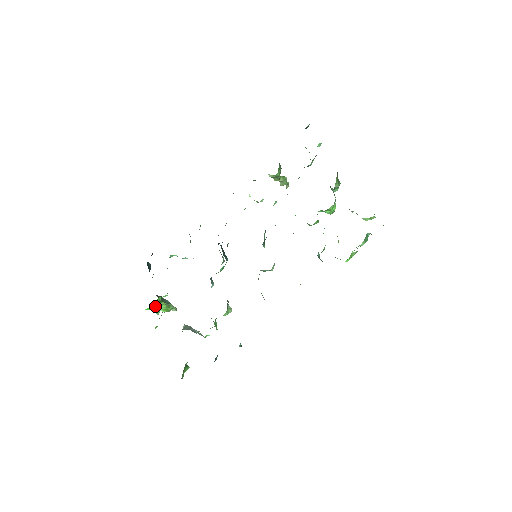
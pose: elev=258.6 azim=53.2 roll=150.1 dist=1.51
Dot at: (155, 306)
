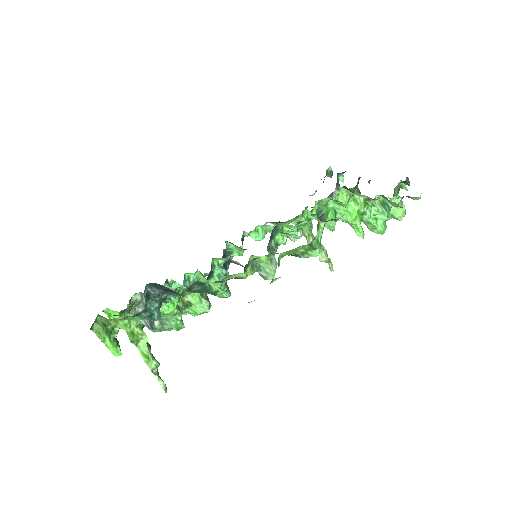
Dot at: (131, 326)
